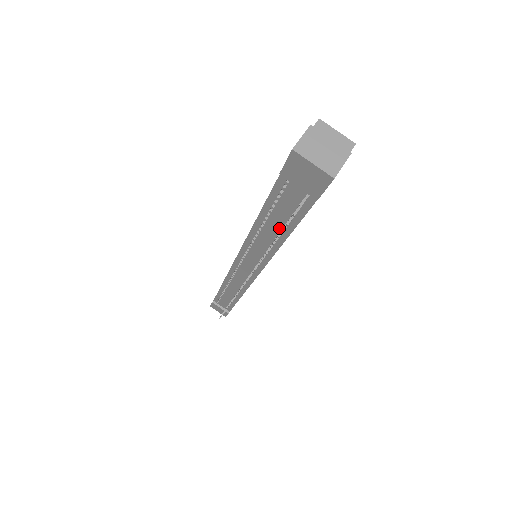
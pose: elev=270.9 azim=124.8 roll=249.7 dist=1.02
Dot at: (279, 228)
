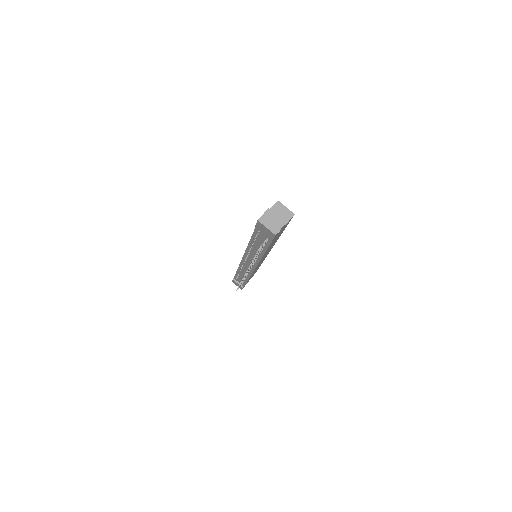
Dot at: occluded
